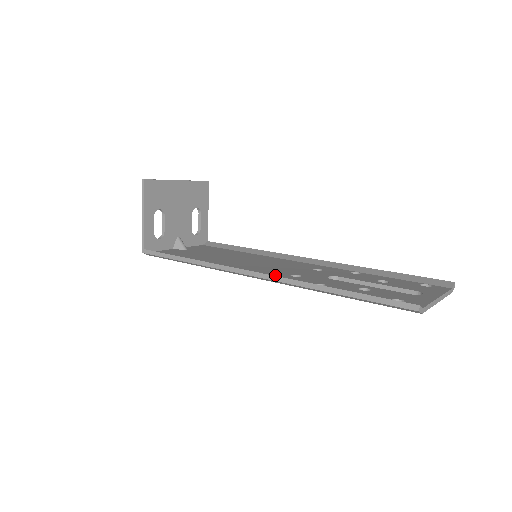
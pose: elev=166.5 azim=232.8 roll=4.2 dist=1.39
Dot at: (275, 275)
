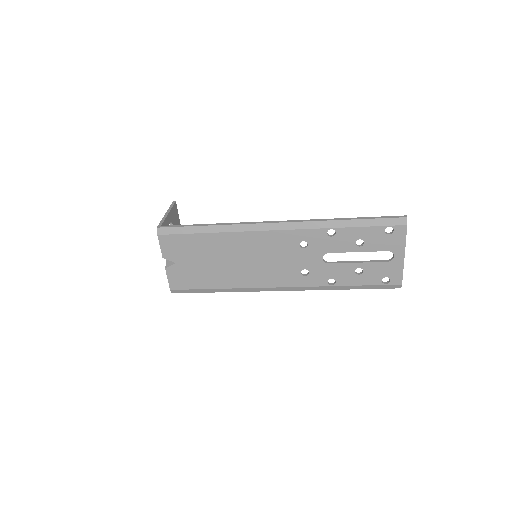
Dot at: (292, 234)
